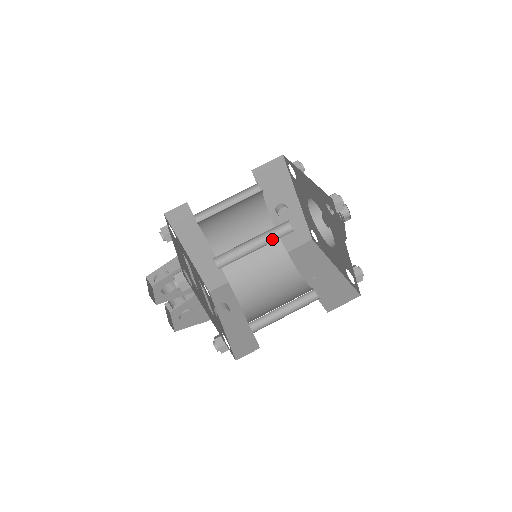
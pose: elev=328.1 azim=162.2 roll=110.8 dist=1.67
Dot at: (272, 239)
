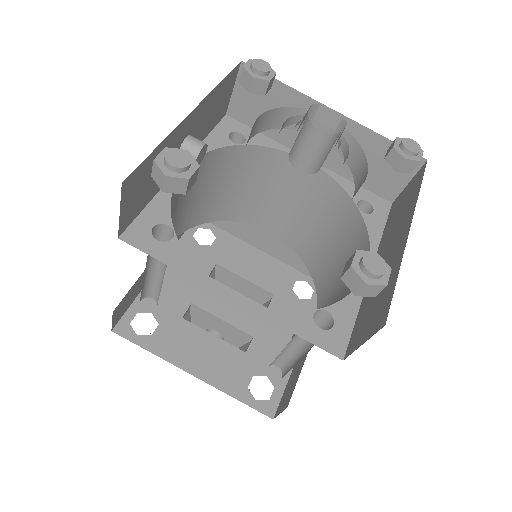
Dot at: occluded
